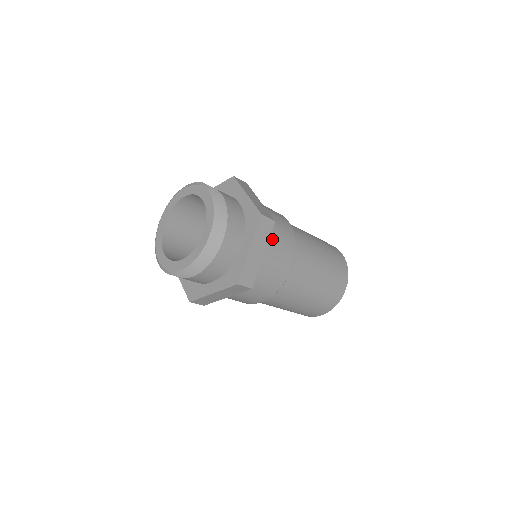
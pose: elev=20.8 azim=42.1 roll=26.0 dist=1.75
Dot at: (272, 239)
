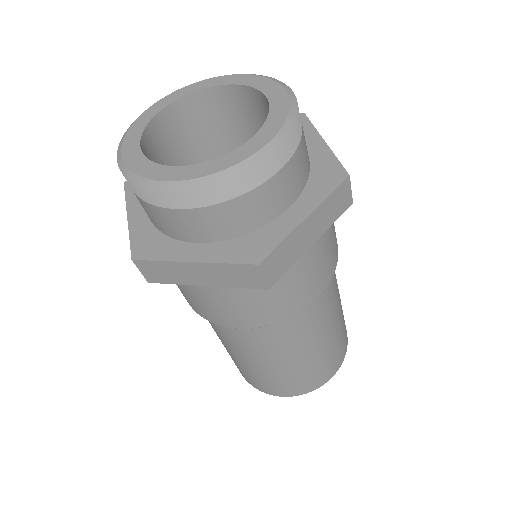
Dot at: occluded
